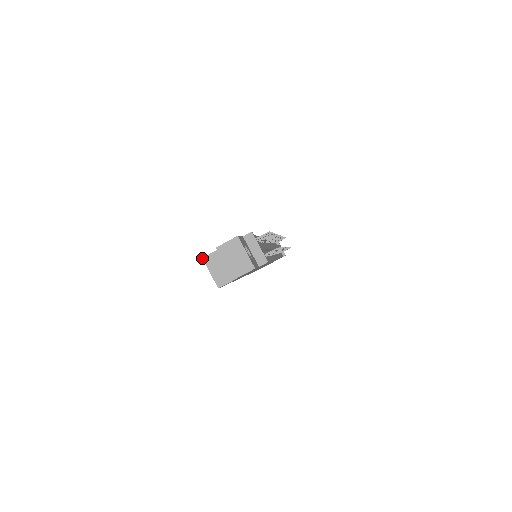
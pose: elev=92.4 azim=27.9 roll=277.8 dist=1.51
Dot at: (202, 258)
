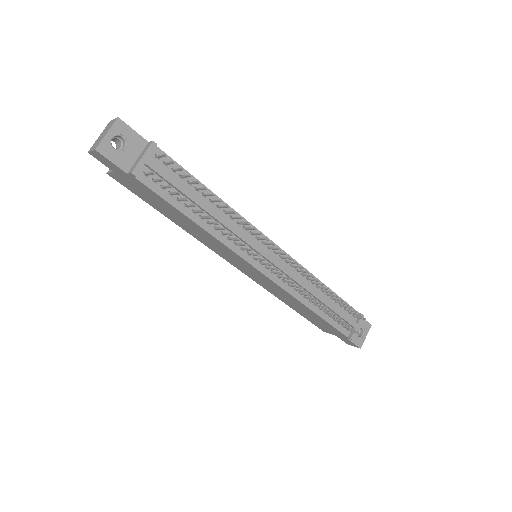
Dot at: occluded
